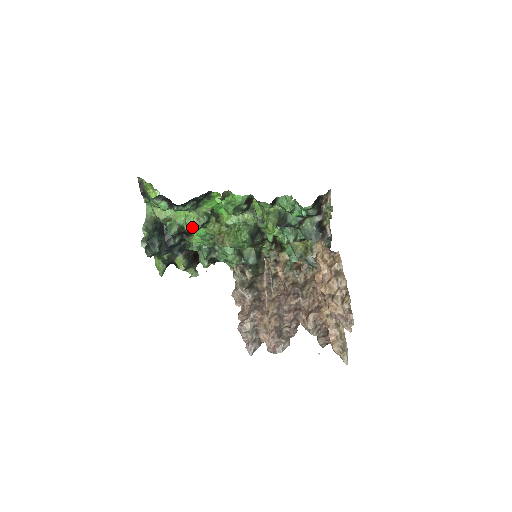
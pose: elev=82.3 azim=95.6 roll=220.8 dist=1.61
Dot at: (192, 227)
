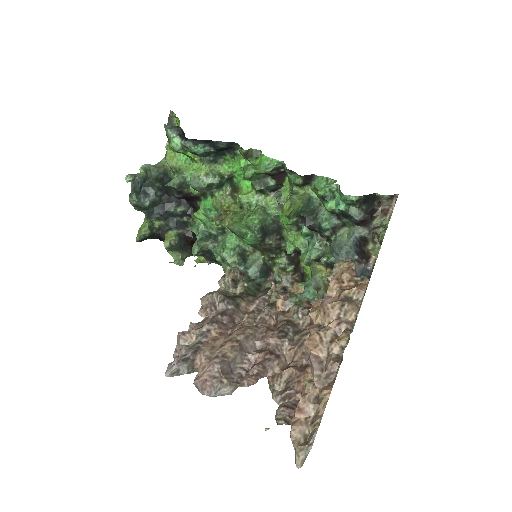
Dot at: (195, 182)
